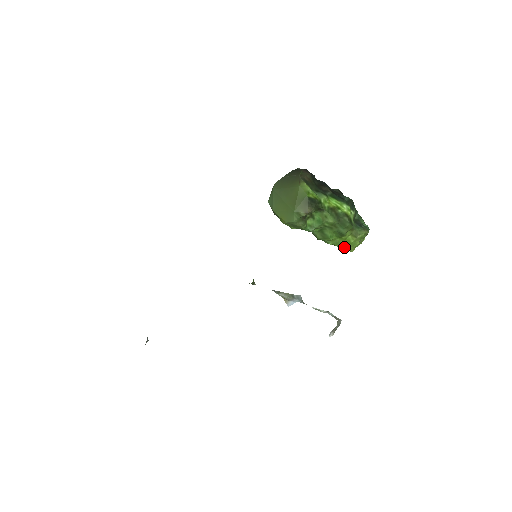
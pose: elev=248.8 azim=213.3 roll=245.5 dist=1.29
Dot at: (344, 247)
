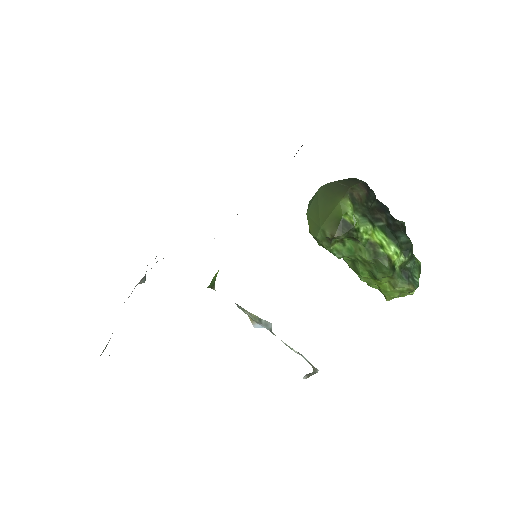
Dot at: (380, 291)
